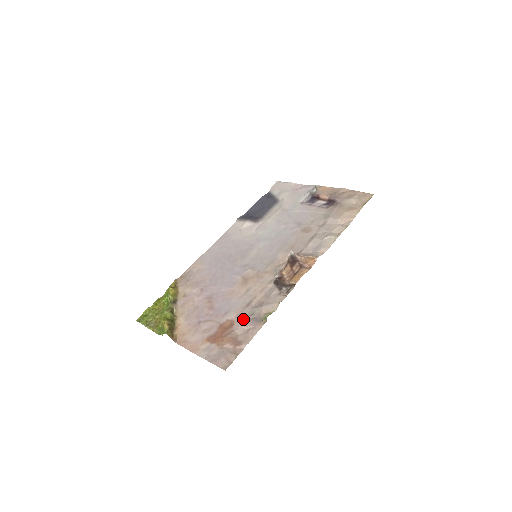
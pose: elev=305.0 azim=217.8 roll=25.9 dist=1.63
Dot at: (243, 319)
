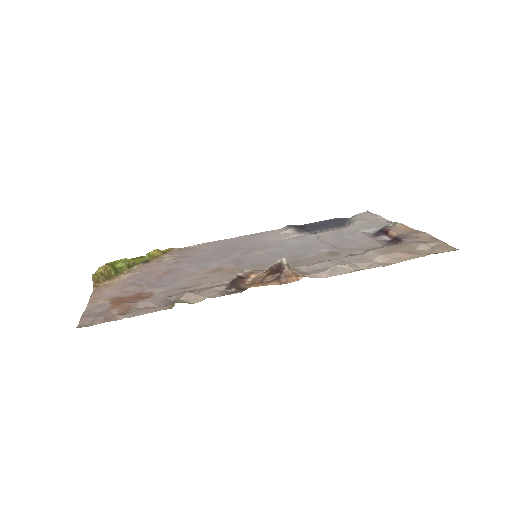
Dot at: (161, 297)
